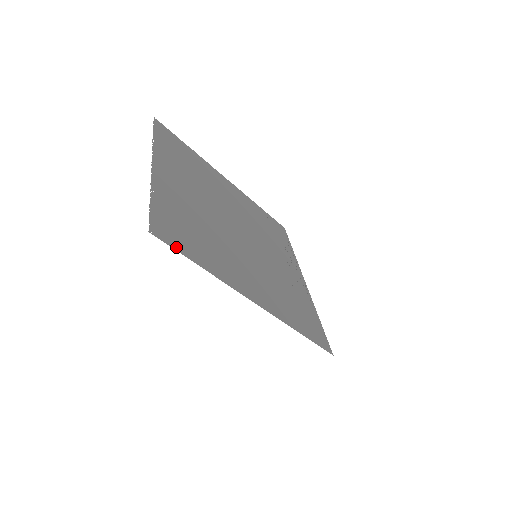
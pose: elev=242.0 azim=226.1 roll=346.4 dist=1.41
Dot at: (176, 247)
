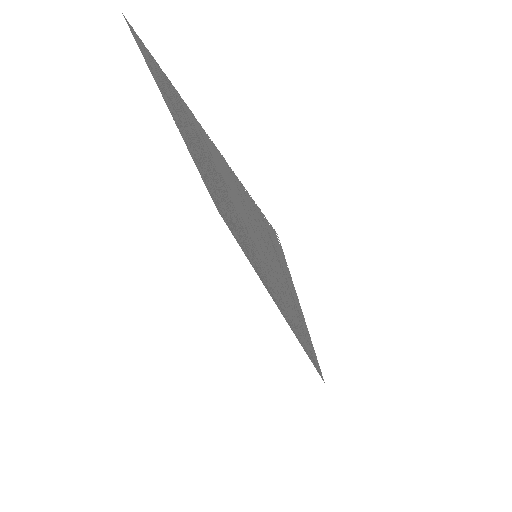
Dot at: (283, 258)
